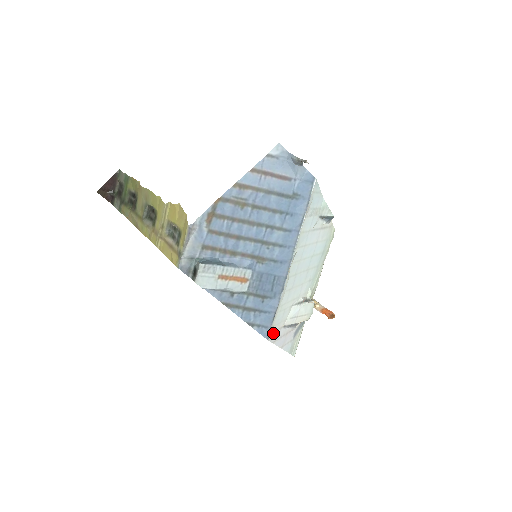
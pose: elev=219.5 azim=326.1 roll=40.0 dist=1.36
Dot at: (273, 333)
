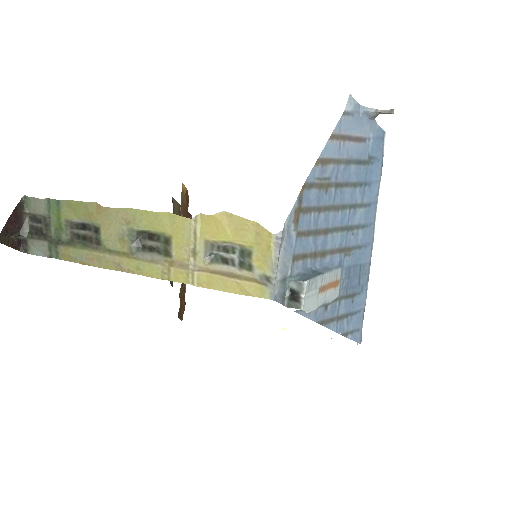
Dot at: occluded
